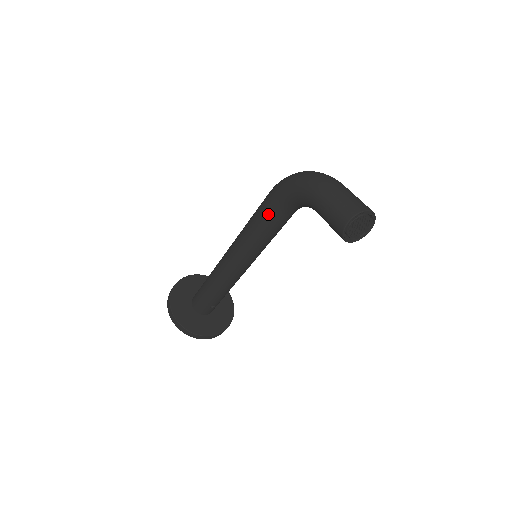
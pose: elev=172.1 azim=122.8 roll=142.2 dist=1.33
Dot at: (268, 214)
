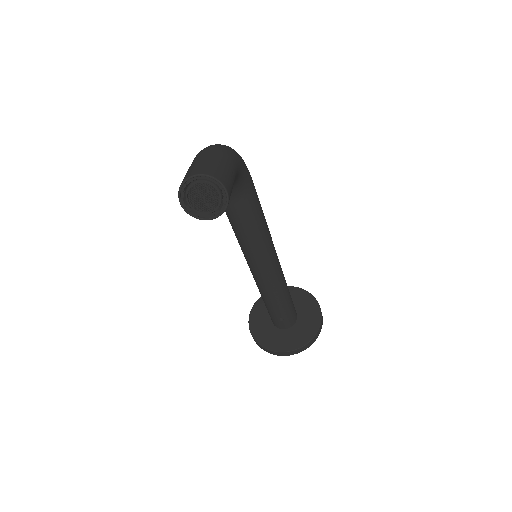
Dot at: occluded
